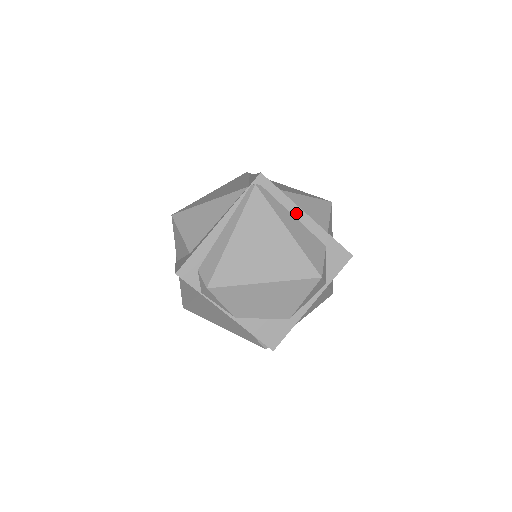
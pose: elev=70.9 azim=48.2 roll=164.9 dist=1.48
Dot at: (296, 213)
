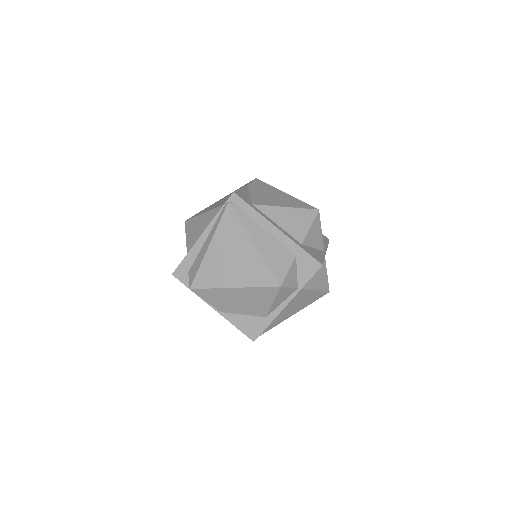
Dot at: (267, 226)
